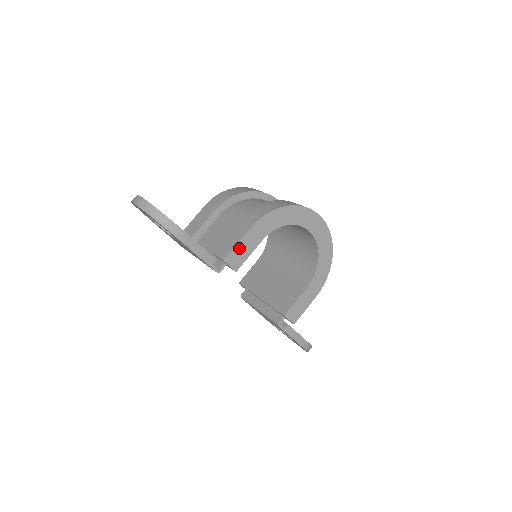
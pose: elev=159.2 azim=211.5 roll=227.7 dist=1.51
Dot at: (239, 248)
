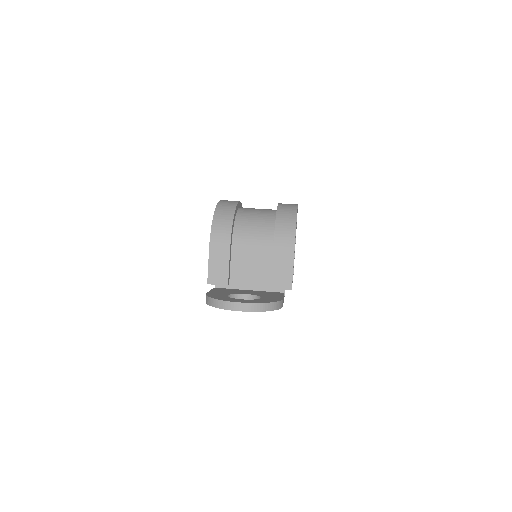
Dot at: occluded
